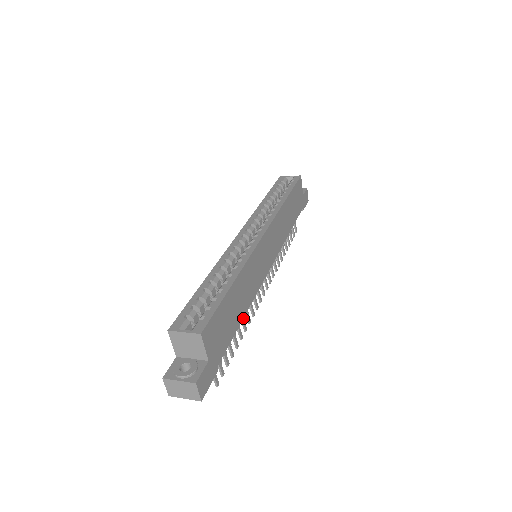
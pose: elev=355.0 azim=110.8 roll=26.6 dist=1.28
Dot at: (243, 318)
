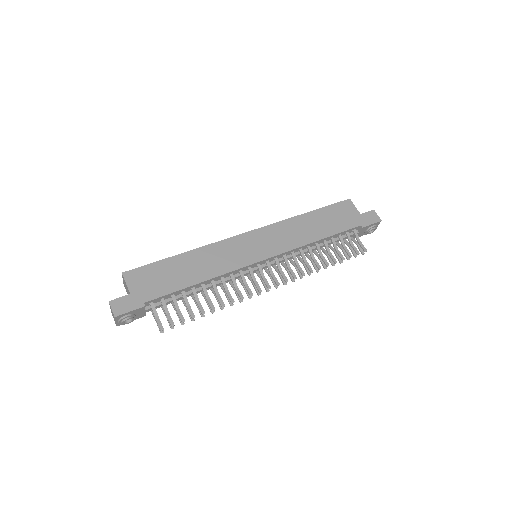
Dot at: (219, 295)
